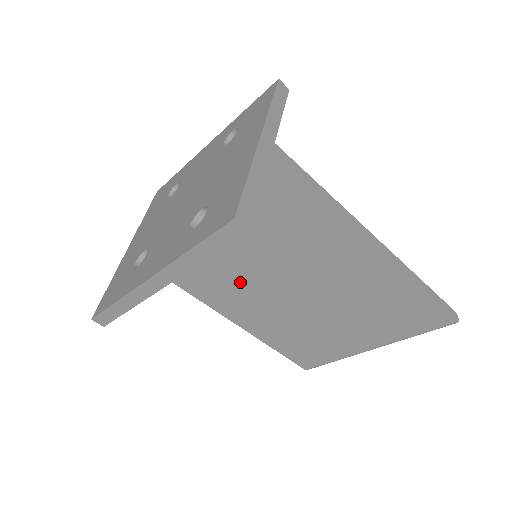
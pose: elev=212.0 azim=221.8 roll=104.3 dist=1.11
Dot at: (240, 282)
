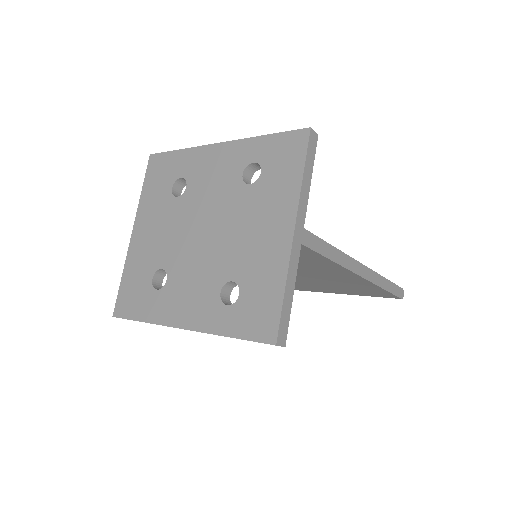
Dot at: occluded
